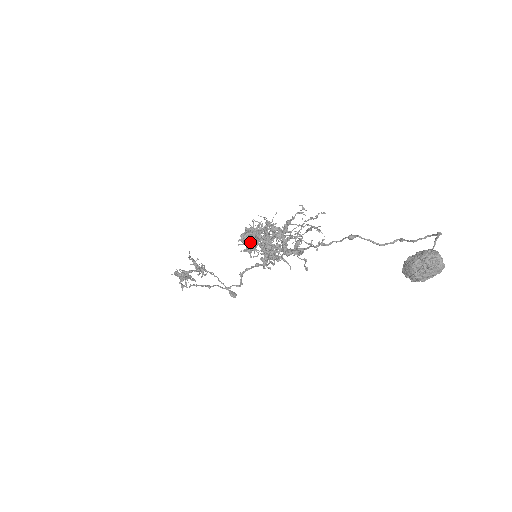
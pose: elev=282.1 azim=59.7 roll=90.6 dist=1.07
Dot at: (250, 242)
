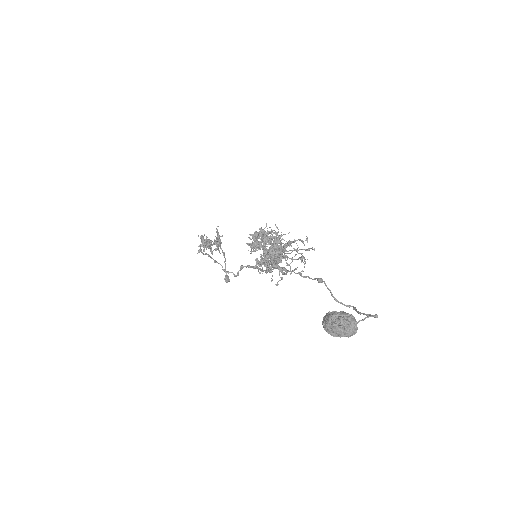
Dot at: (257, 241)
